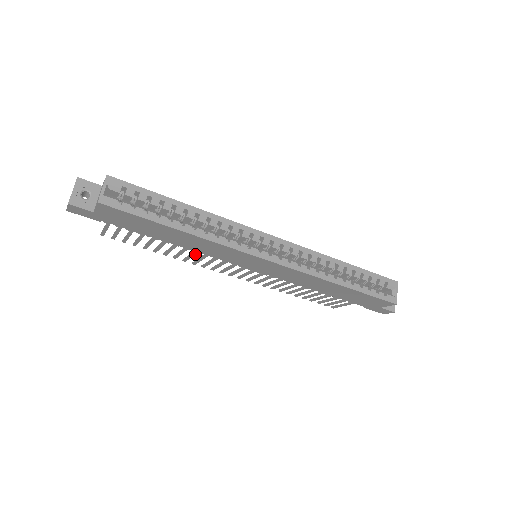
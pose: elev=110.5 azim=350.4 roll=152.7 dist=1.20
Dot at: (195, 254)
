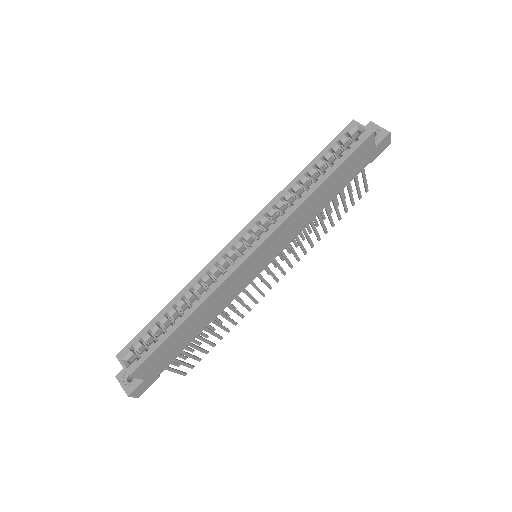
Dot at: (233, 308)
